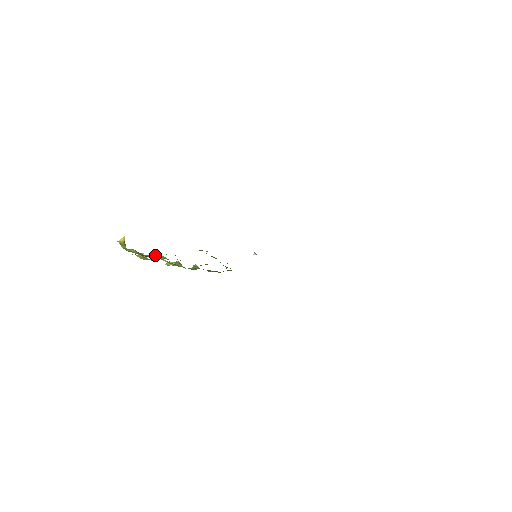
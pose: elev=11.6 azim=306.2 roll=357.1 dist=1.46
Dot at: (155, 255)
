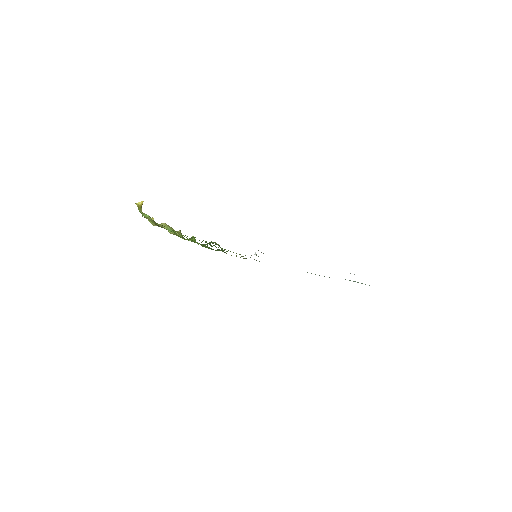
Dot at: (166, 226)
